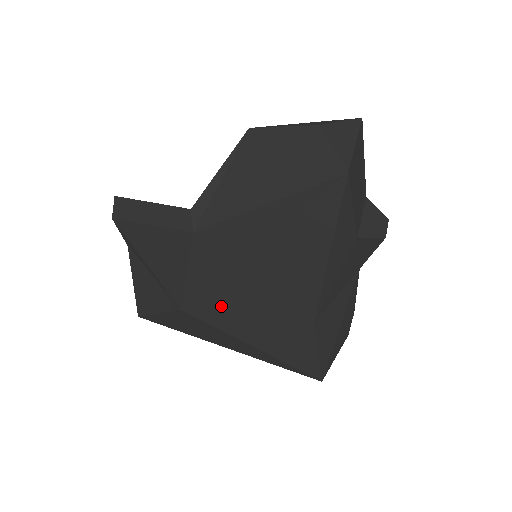
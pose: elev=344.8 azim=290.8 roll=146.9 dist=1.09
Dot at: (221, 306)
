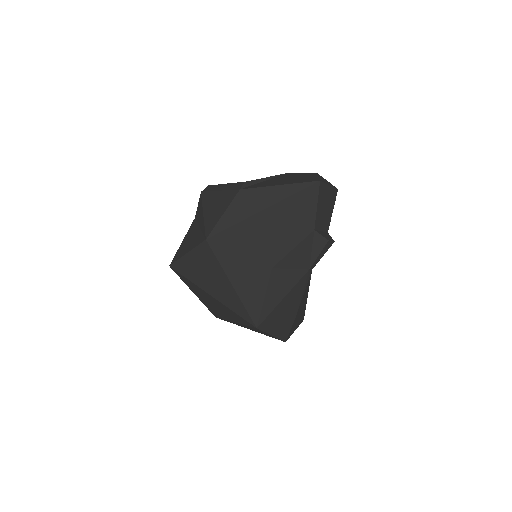
Dot at: (228, 242)
